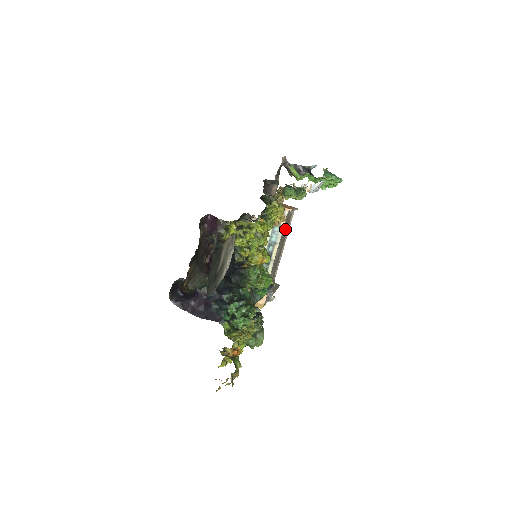
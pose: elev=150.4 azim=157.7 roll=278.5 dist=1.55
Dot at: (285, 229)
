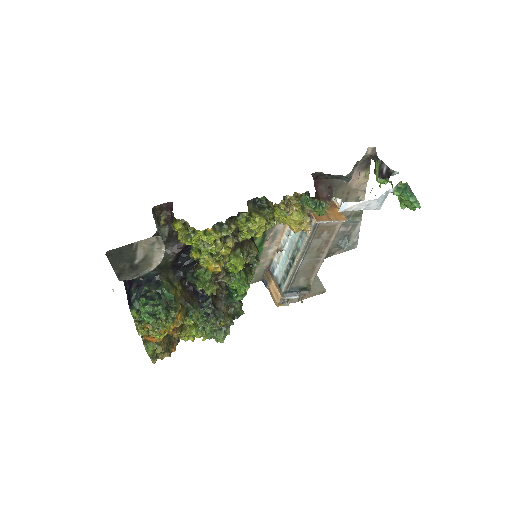
Dot at: (323, 238)
